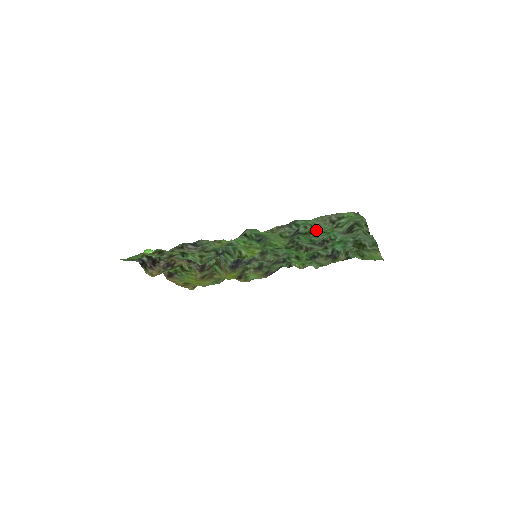
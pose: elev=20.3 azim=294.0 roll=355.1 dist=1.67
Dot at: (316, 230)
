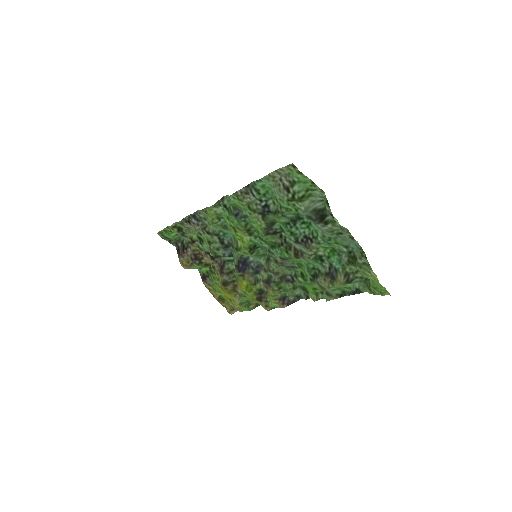
Dot at: (281, 206)
